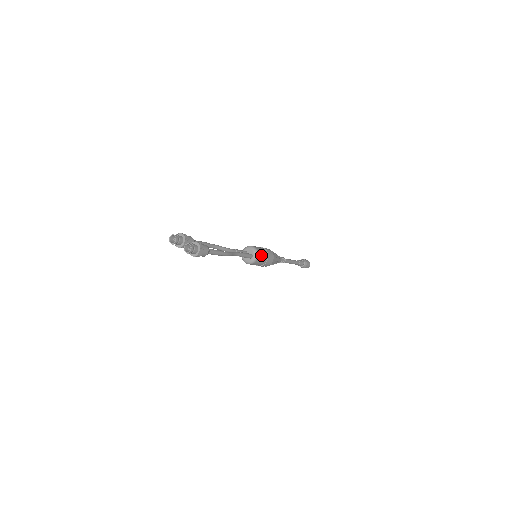
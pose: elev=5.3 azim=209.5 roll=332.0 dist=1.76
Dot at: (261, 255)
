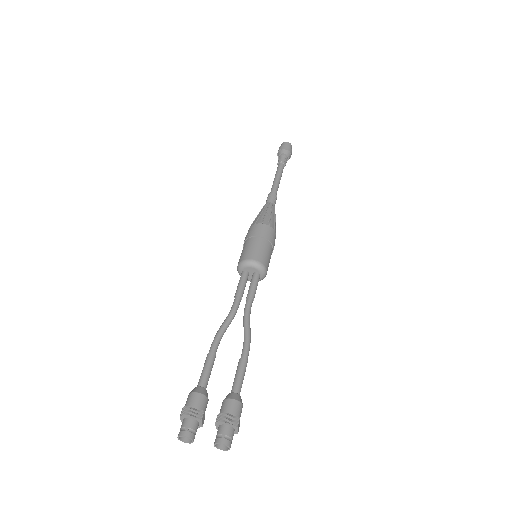
Dot at: (267, 259)
